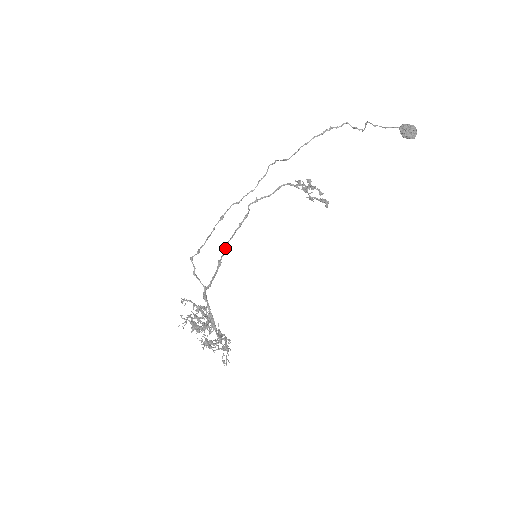
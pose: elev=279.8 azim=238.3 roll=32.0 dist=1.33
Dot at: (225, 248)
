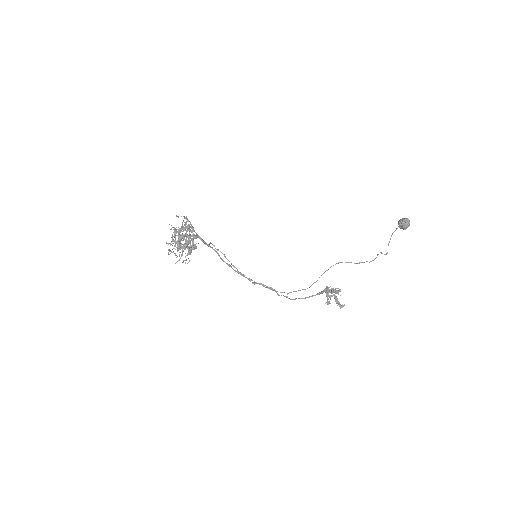
Dot at: (240, 273)
